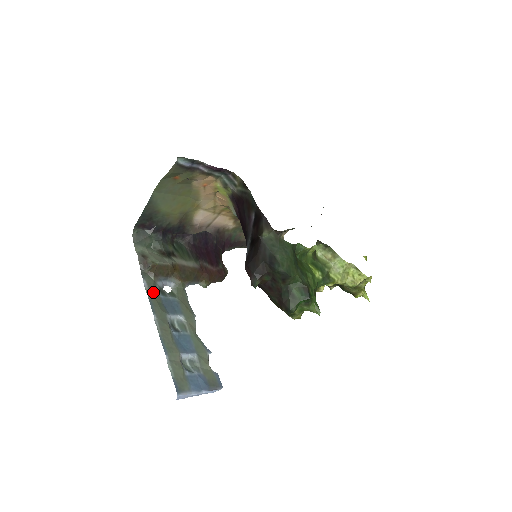
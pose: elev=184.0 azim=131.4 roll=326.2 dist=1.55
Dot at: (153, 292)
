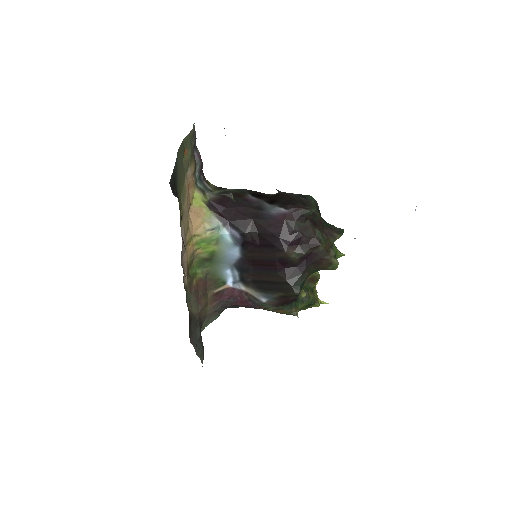
Dot at: occluded
